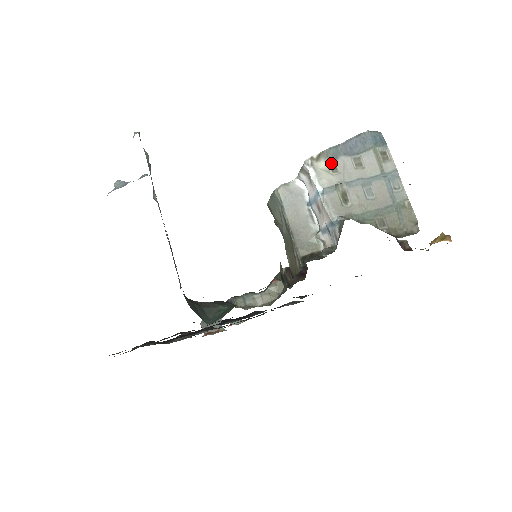
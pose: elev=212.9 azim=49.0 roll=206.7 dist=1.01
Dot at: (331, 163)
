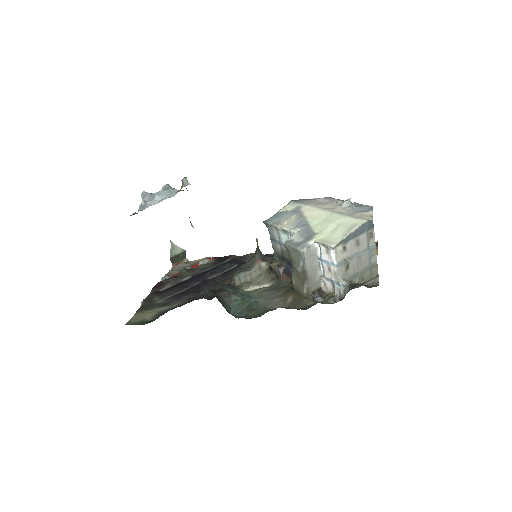
Dot at: (344, 245)
